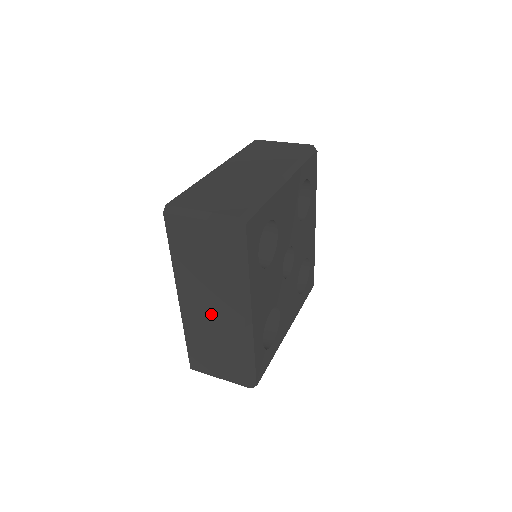
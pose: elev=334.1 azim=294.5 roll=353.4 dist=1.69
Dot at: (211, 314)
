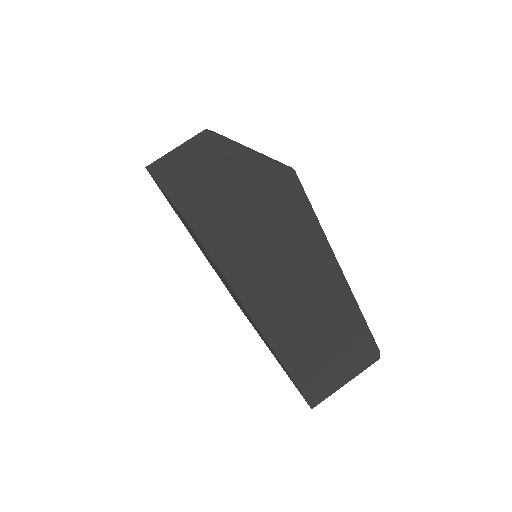
Dot at: occluded
